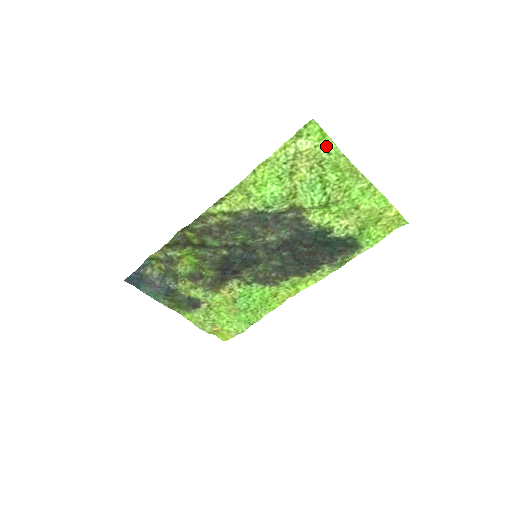
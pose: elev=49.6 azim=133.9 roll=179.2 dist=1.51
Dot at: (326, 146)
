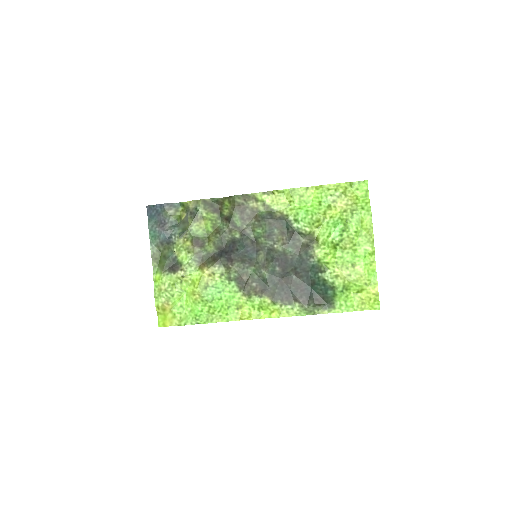
Dot at: (364, 203)
